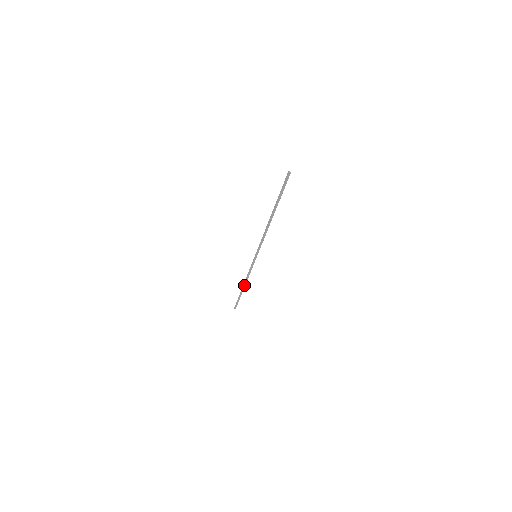
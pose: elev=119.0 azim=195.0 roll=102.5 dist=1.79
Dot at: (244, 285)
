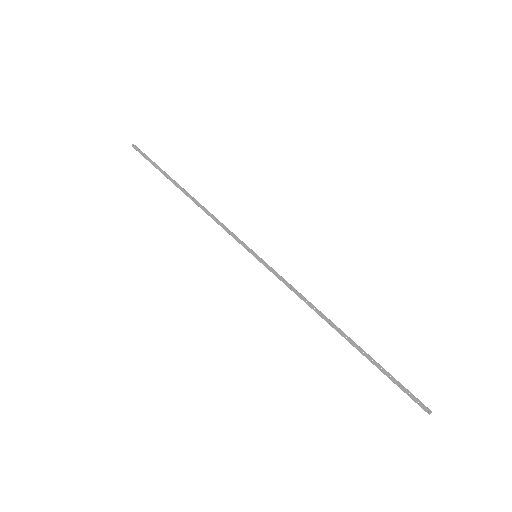
Dot at: (189, 197)
